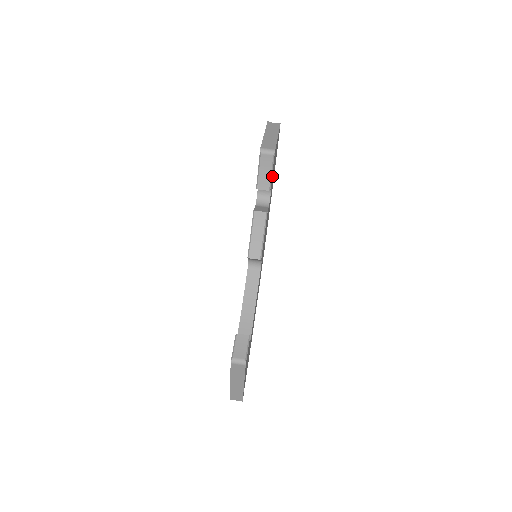
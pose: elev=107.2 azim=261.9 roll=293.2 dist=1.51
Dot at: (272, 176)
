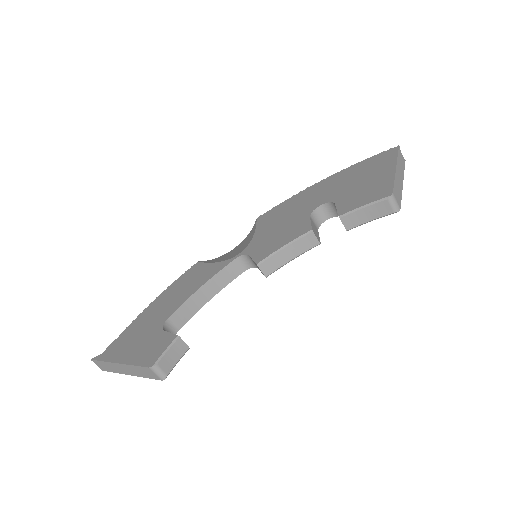
Dot at: occluded
